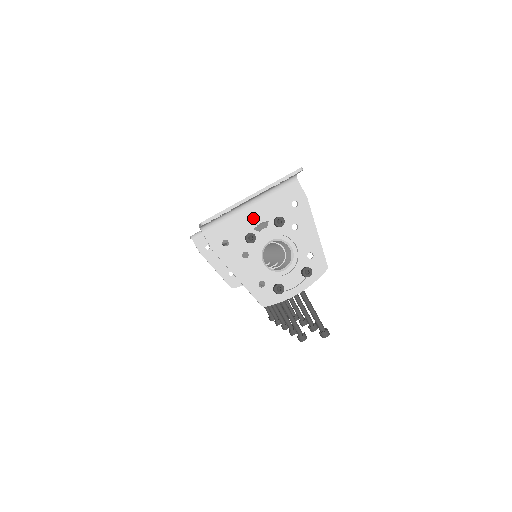
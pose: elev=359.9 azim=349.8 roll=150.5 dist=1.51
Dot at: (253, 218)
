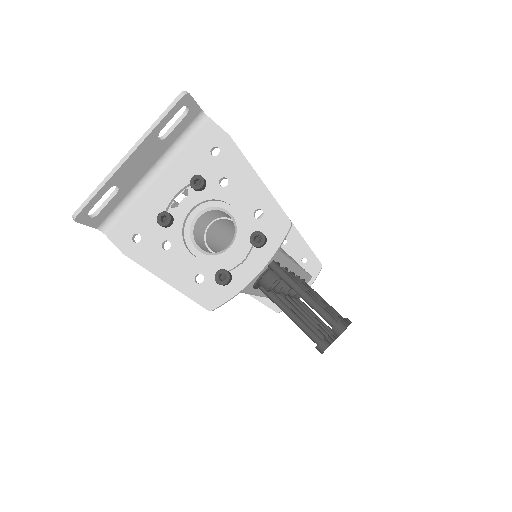
Dot at: (164, 192)
